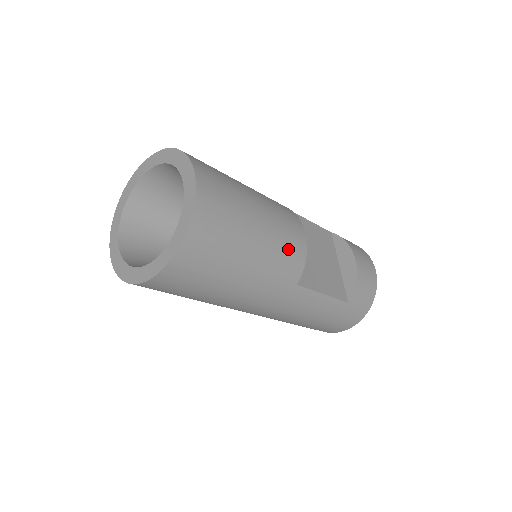
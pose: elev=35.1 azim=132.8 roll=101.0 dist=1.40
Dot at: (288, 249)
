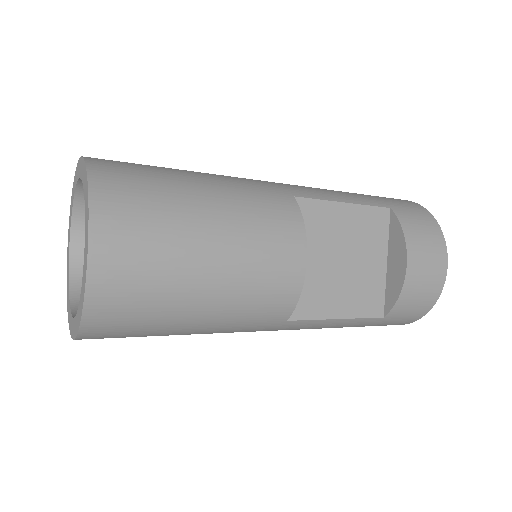
Dot at: (265, 292)
